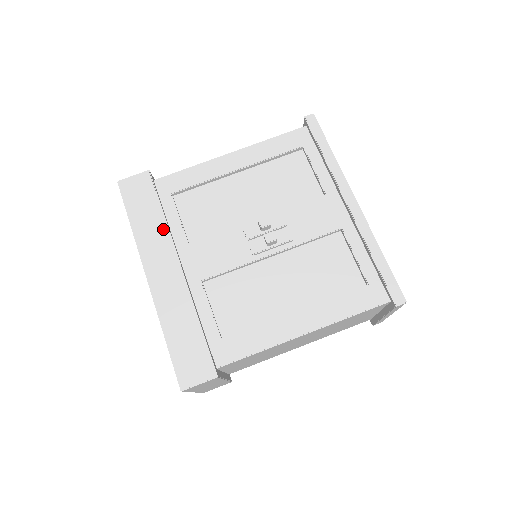
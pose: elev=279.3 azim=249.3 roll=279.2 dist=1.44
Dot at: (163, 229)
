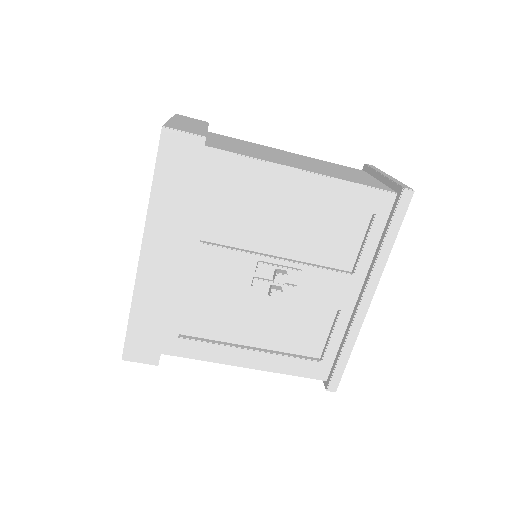
Dot at: (183, 217)
